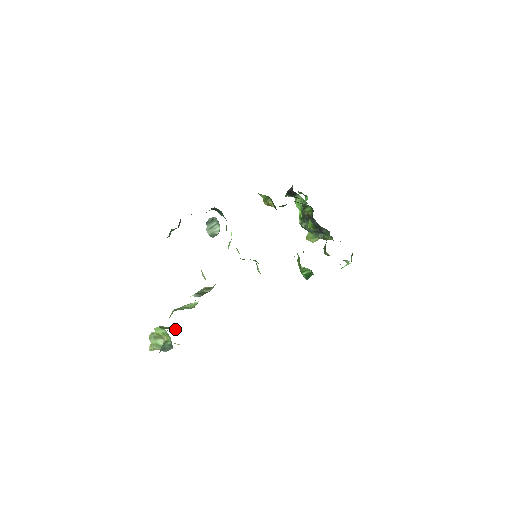
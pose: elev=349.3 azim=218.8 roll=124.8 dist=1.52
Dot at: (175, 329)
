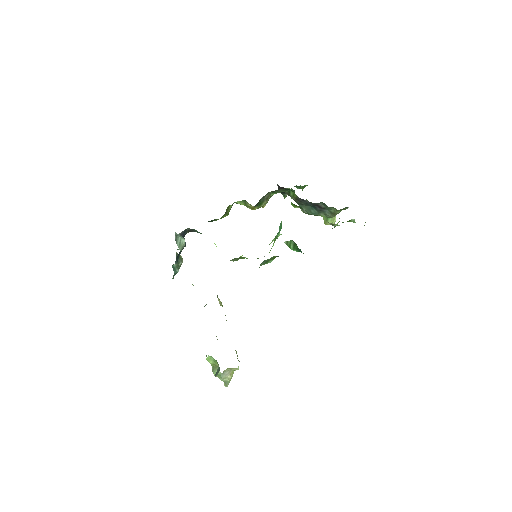
Dot at: occluded
